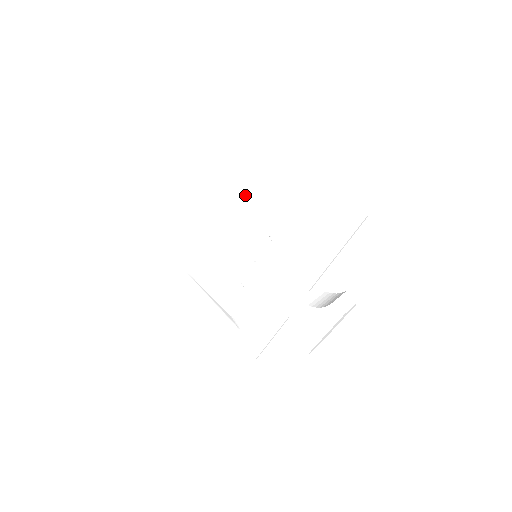
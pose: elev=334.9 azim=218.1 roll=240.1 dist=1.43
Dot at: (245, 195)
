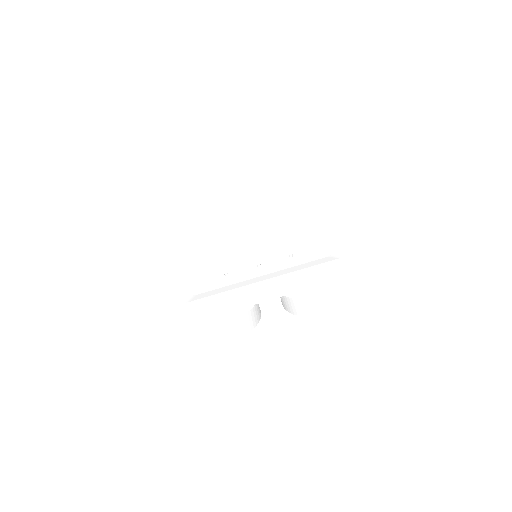
Dot at: (293, 213)
